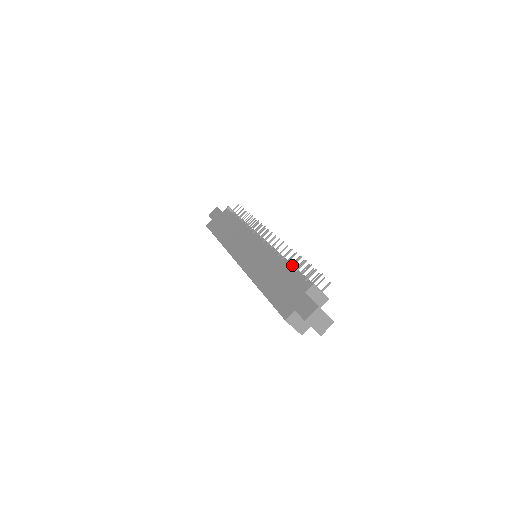
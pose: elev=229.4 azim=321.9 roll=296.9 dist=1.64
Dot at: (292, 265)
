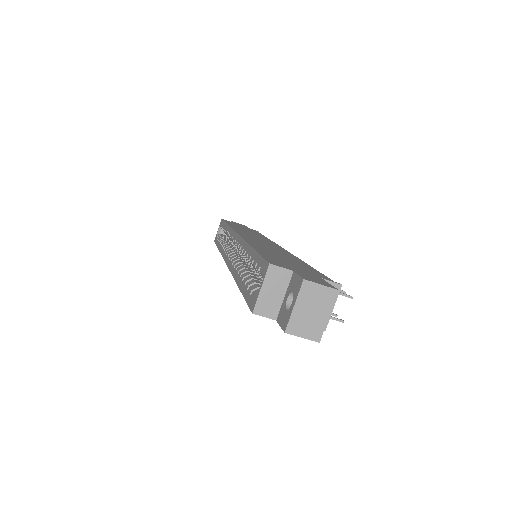
Dot at: occluded
